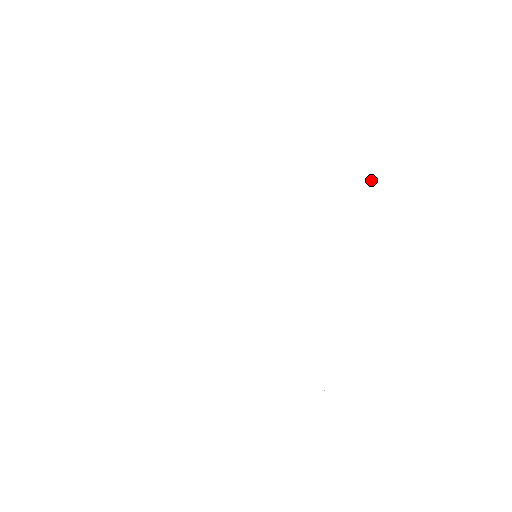
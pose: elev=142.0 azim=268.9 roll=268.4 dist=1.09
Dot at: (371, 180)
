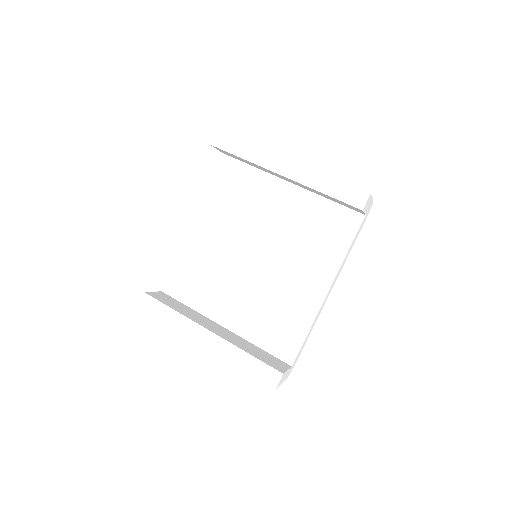
Dot at: (337, 232)
